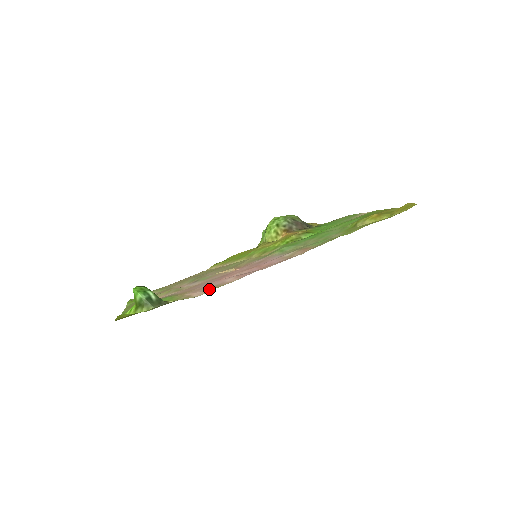
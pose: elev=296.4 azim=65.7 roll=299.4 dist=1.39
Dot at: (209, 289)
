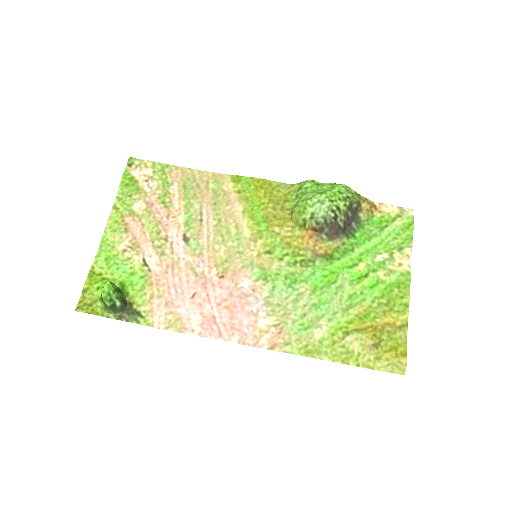
Dot at: (170, 323)
